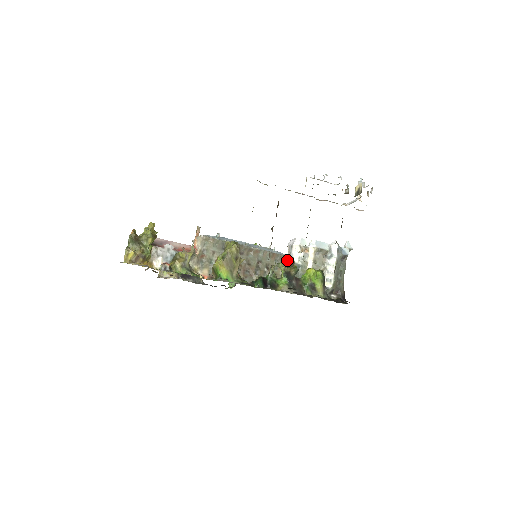
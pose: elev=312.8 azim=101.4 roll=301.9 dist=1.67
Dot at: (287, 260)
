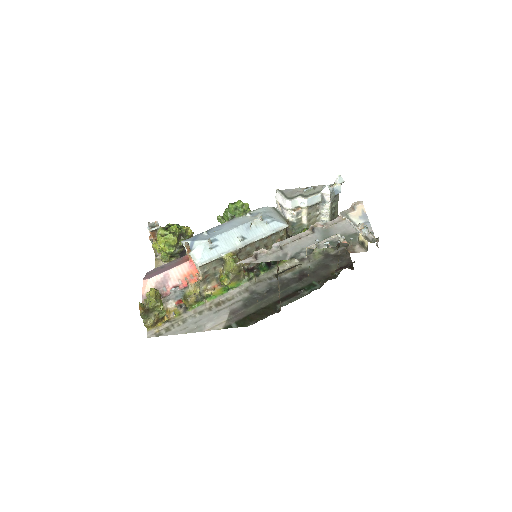
Dot at: (283, 230)
